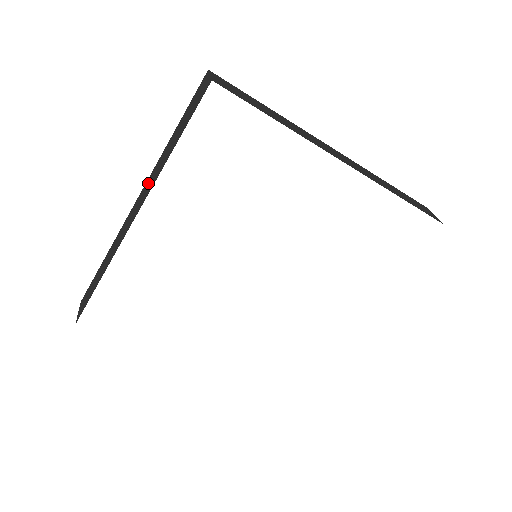
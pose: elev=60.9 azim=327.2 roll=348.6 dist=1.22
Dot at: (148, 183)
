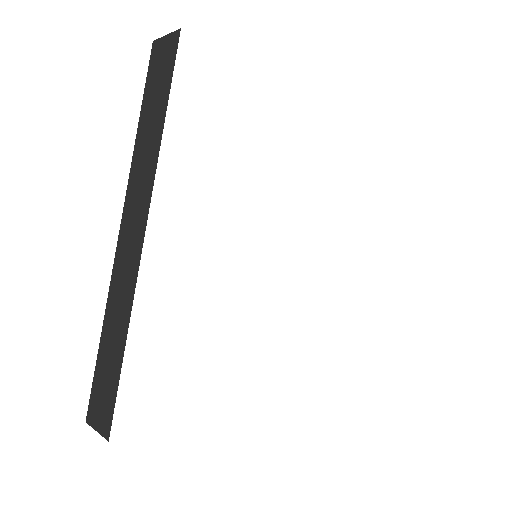
Dot at: (134, 190)
